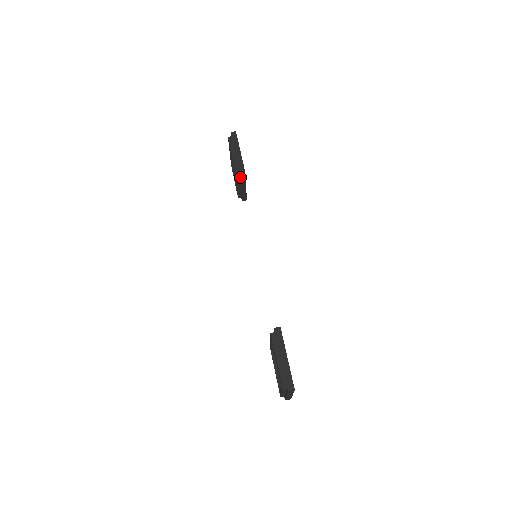
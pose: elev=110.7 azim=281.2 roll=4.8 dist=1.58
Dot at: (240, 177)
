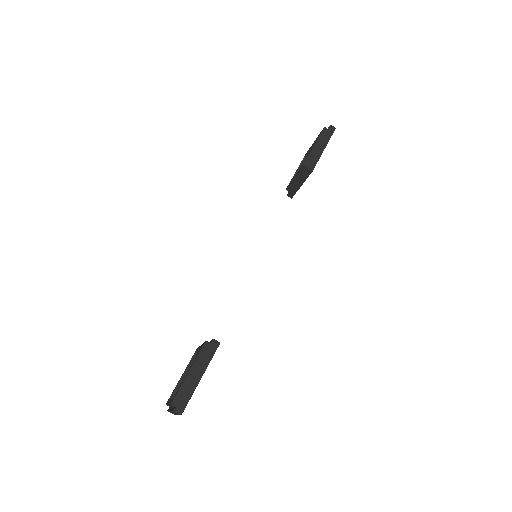
Dot at: (304, 172)
